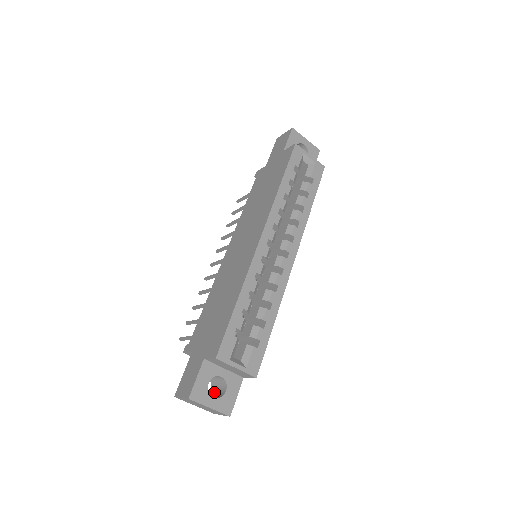
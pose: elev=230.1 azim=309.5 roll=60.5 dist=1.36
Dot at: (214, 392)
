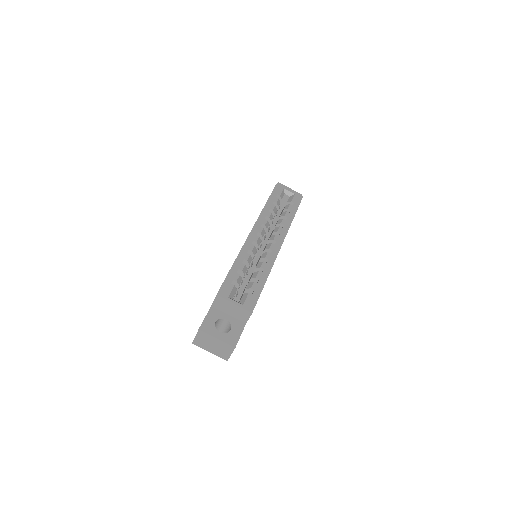
Dot at: occluded
